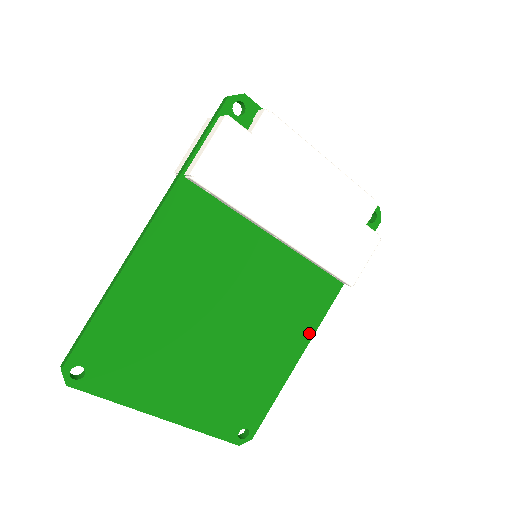
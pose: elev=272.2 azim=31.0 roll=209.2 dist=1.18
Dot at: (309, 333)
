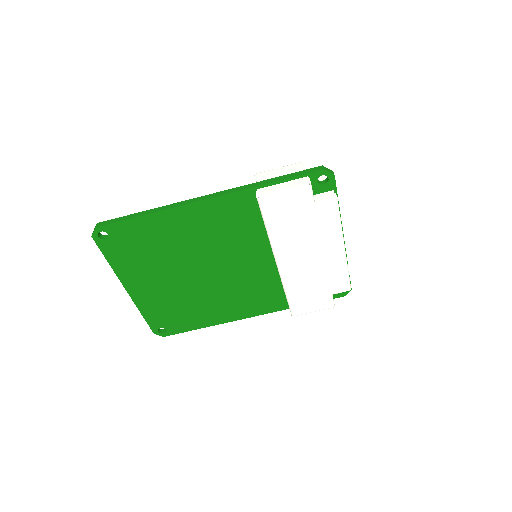
Dot at: (246, 315)
